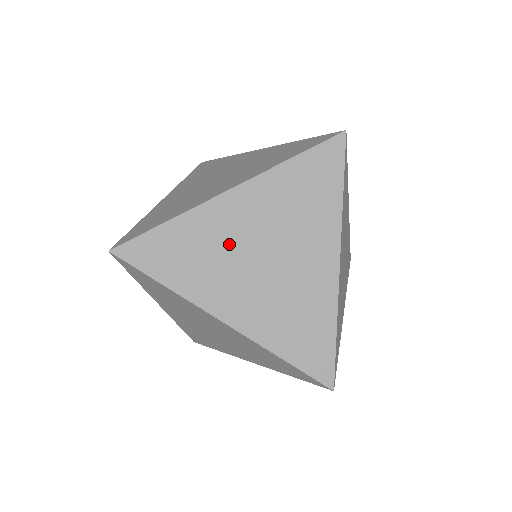
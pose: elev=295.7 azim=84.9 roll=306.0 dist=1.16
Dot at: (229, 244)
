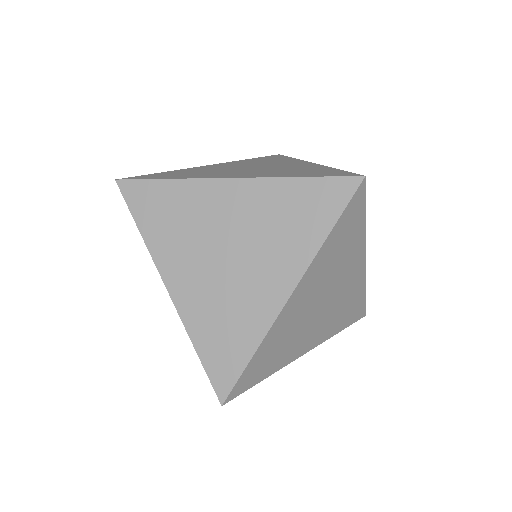
Dot at: (218, 169)
